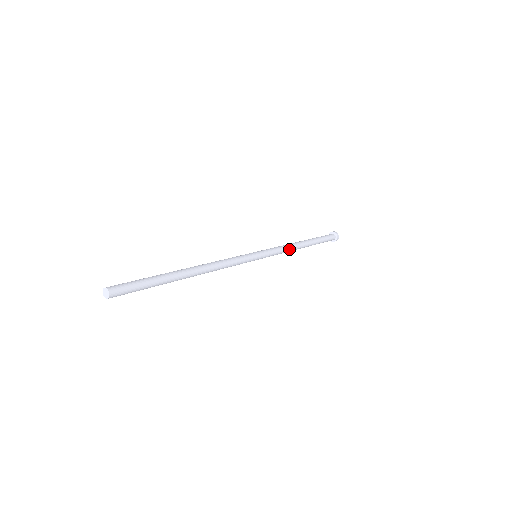
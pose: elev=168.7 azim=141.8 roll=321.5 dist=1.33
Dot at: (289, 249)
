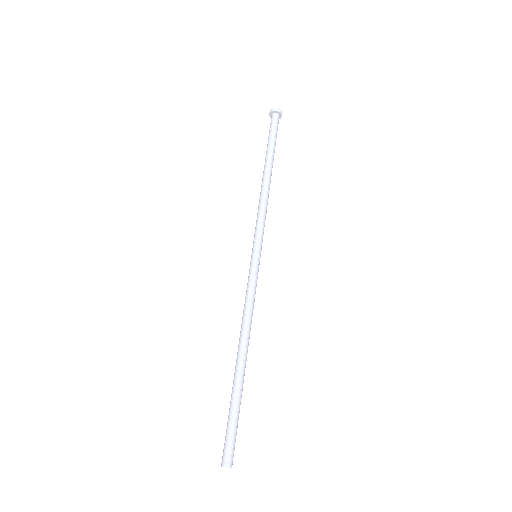
Dot at: occluded
